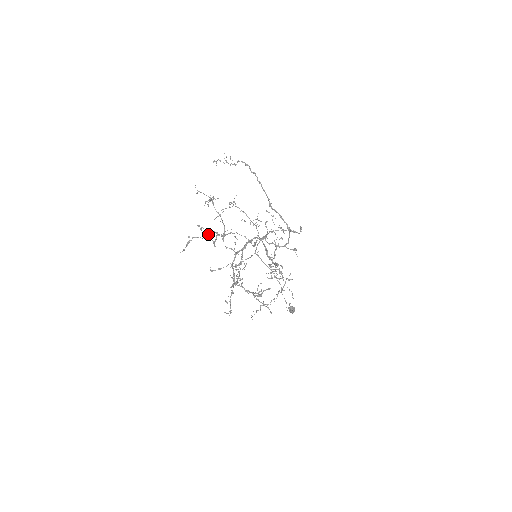
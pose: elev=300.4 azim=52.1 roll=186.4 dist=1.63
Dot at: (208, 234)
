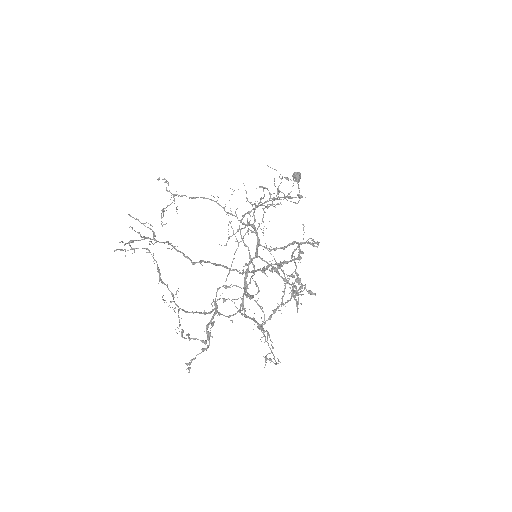
Dot at: (205, 343)
